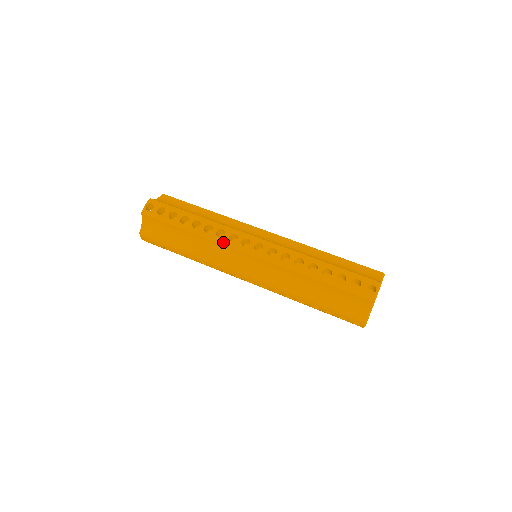
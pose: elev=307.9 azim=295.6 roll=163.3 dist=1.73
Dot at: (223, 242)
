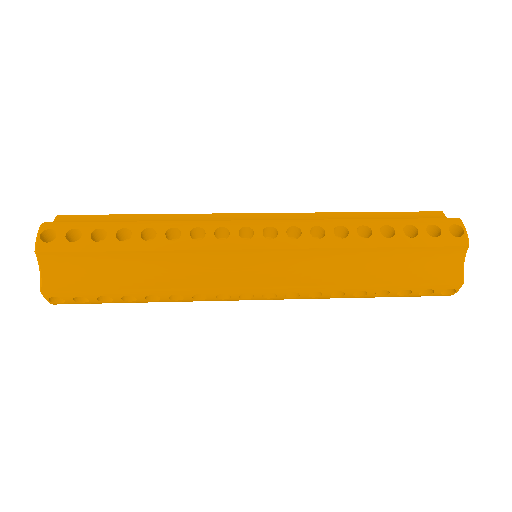
Dot at: (208, 245)
